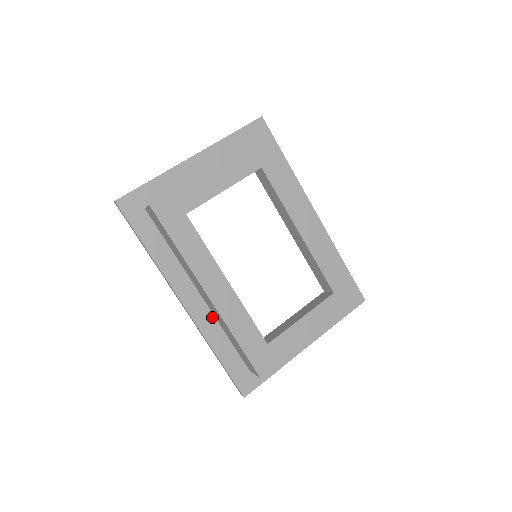
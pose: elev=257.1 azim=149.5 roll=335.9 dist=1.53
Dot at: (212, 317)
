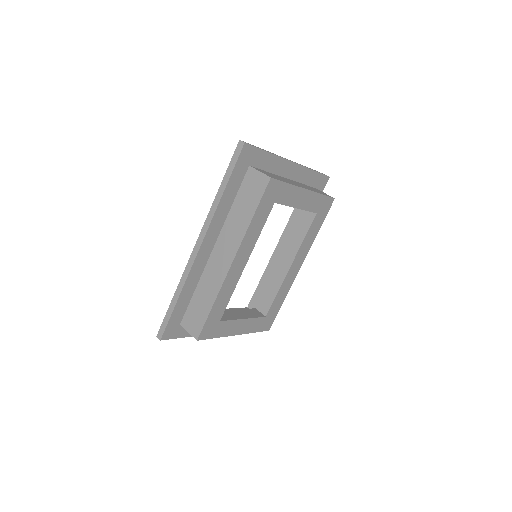
Dot at: (201, 271)
